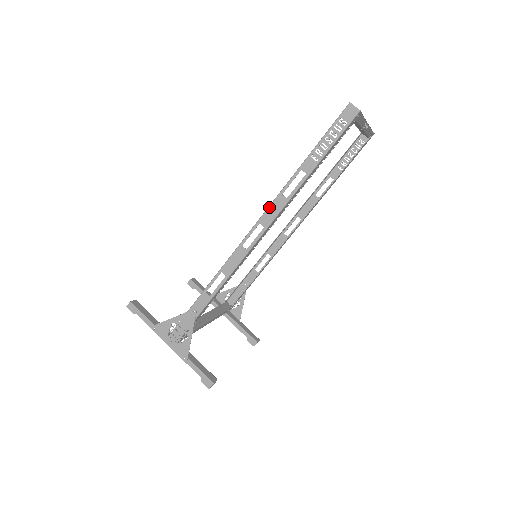
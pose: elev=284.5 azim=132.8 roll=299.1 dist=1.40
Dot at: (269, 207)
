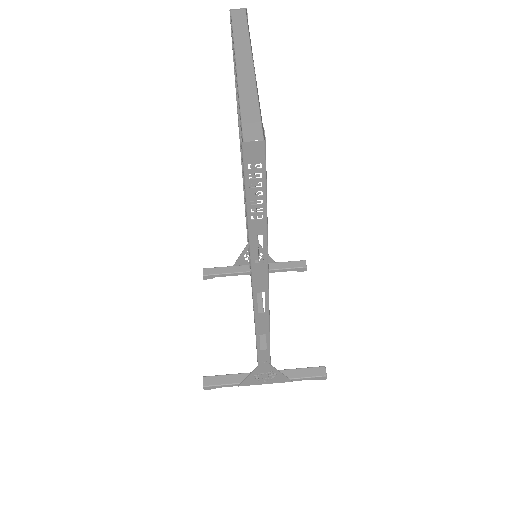
Dot at: (252, 279)
